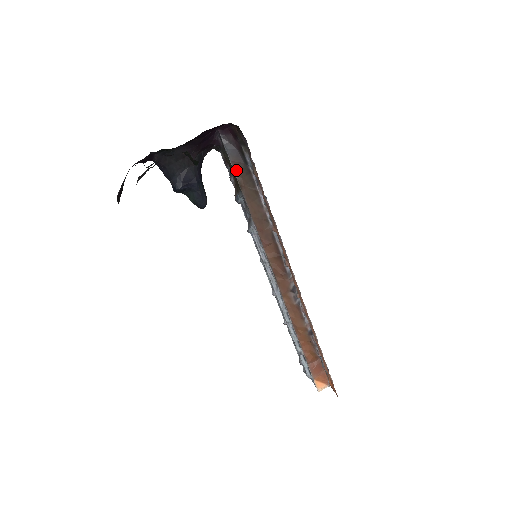
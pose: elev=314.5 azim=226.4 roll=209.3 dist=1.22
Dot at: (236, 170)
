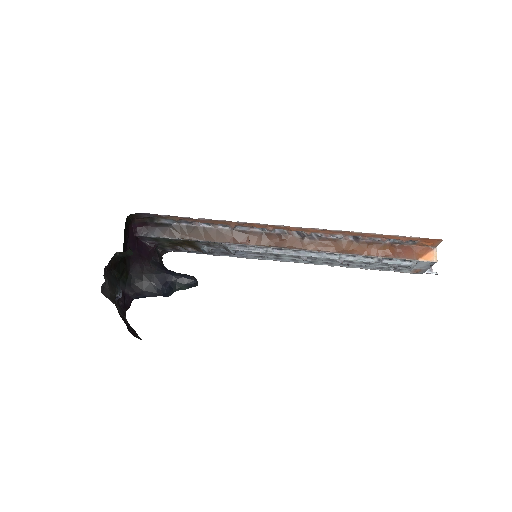
Dot at: (172, 236)
